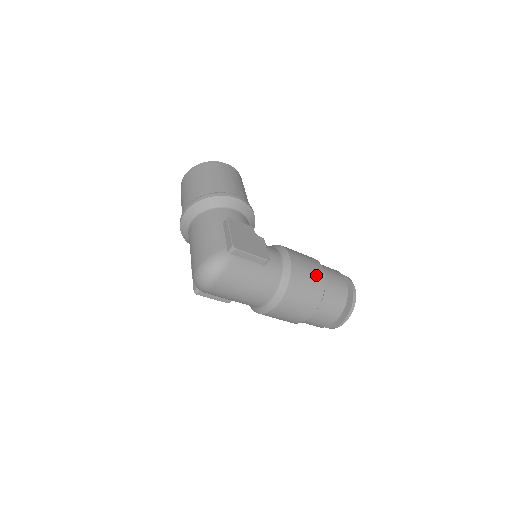
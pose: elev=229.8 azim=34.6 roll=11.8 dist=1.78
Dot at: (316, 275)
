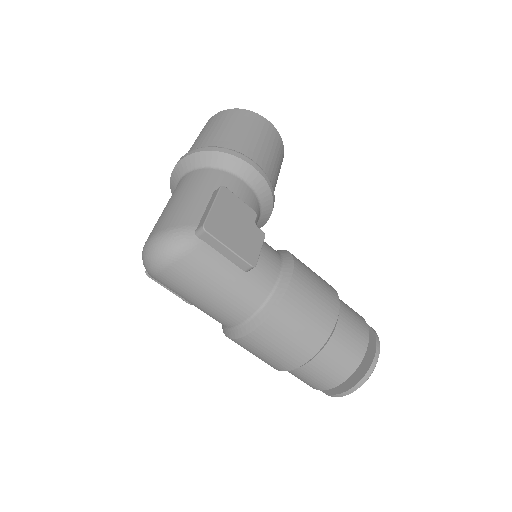
Dot at: (323, 314)
